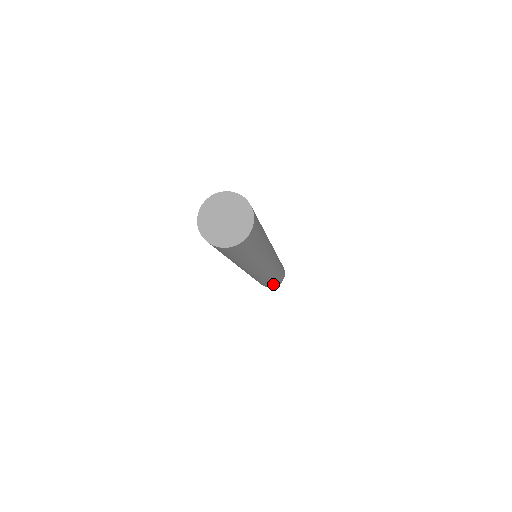
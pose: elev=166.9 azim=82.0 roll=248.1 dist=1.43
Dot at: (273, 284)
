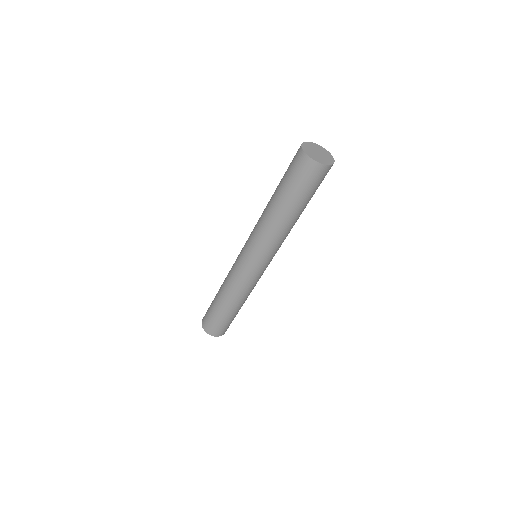
Dot at: (227, 323)
